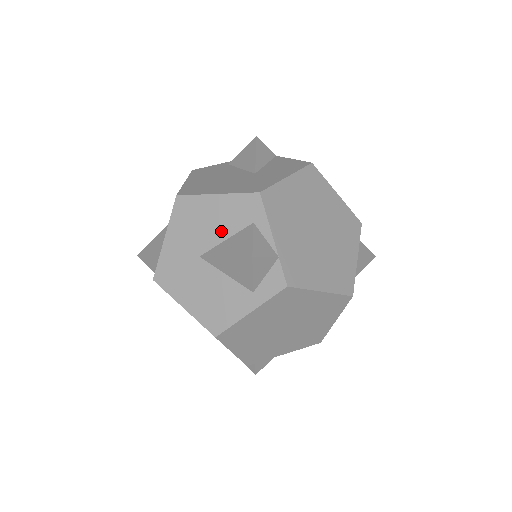
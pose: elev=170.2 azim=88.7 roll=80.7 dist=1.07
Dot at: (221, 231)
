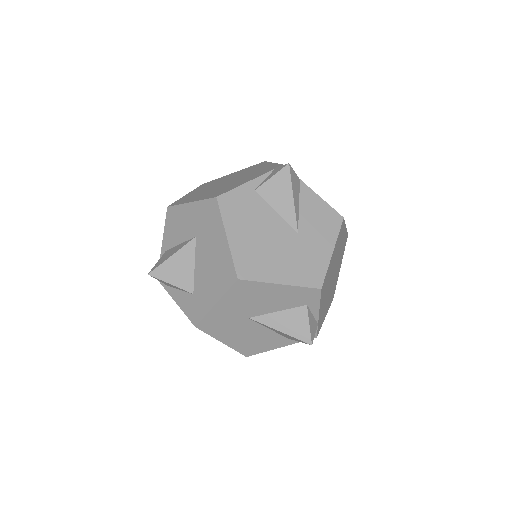
Dot at: (275, 306)
